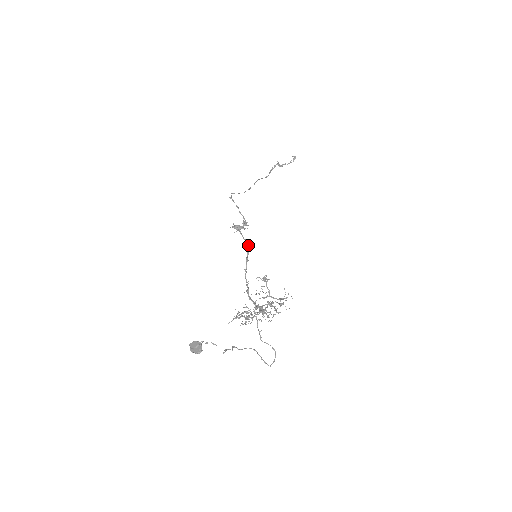
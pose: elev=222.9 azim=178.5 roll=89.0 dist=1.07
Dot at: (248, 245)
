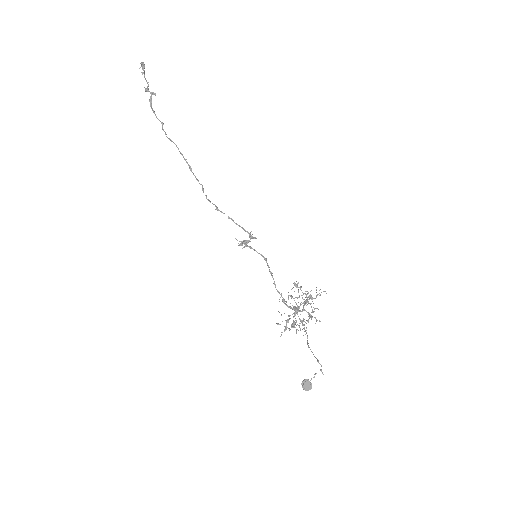
Dot at: (266, 259)
